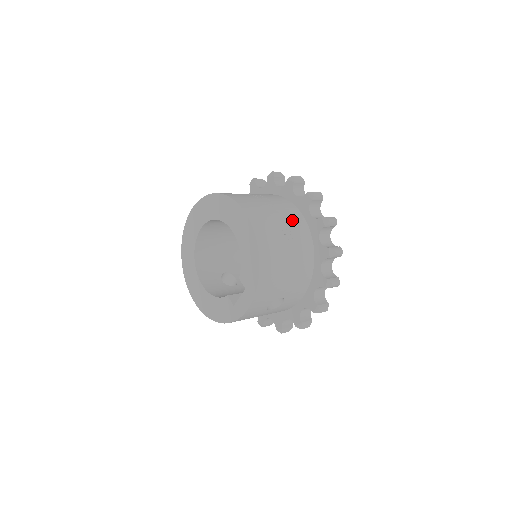
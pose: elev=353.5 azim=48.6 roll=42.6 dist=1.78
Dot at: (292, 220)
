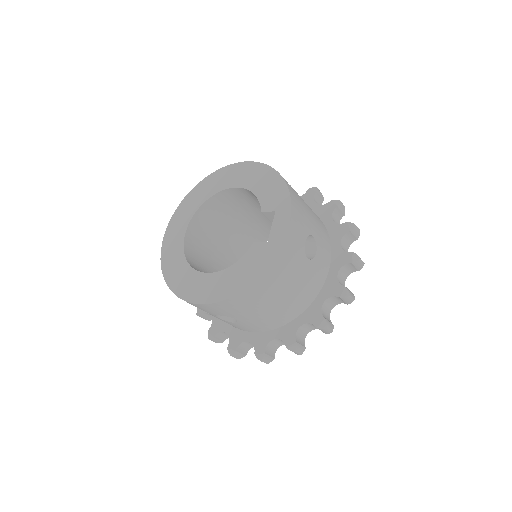
Dot at: occluded
